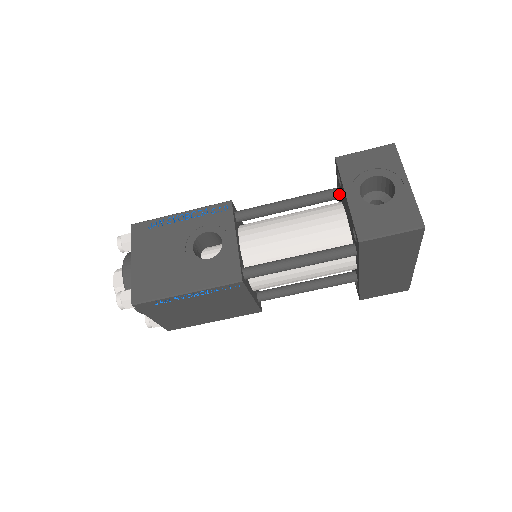
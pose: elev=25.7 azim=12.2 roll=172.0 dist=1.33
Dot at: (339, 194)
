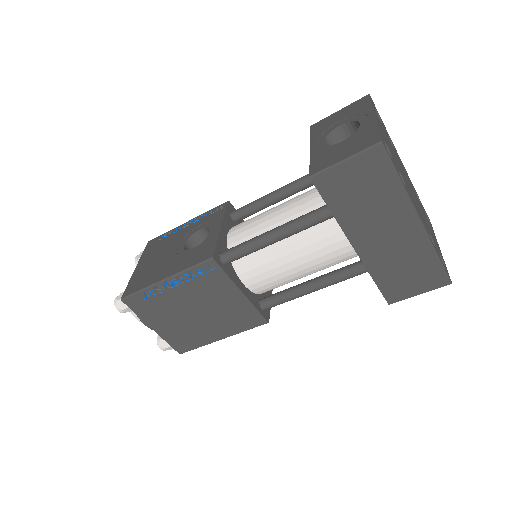
Dot at: occluded
